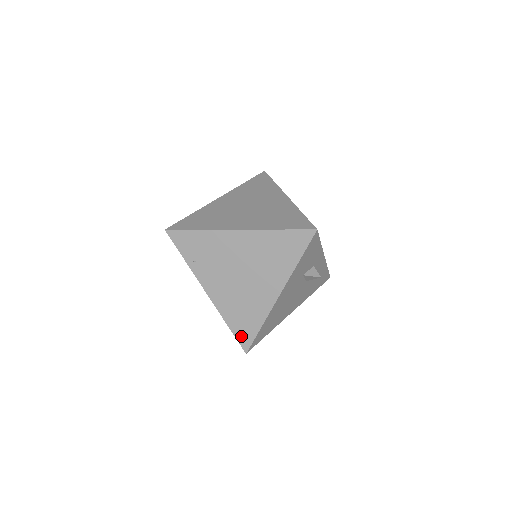
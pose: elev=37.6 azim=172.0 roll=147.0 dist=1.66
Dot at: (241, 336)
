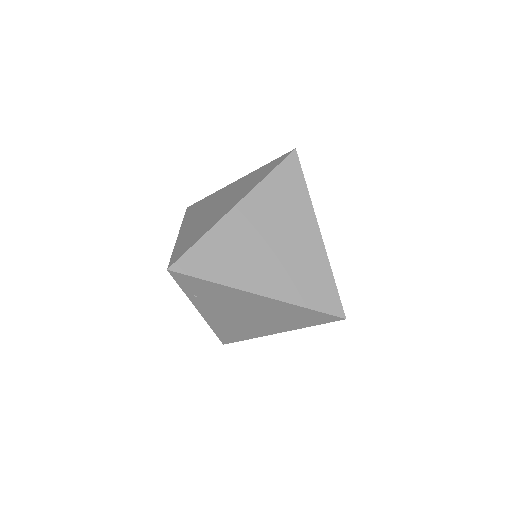
Dot at: (224, 338)
